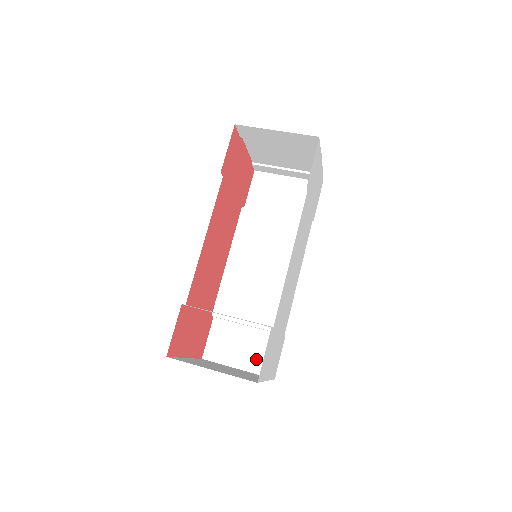
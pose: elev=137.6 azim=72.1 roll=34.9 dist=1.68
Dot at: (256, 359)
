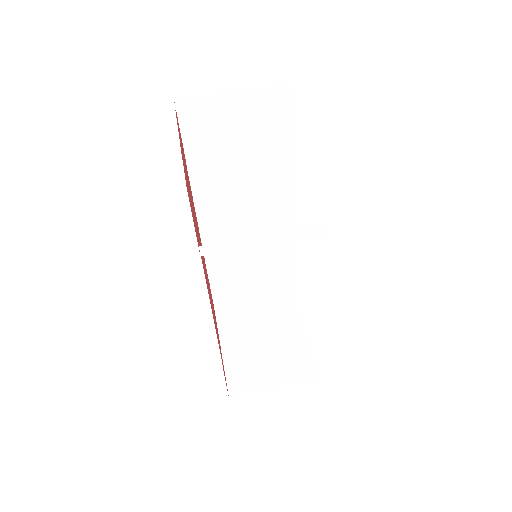
Dot at: (267, 287)
